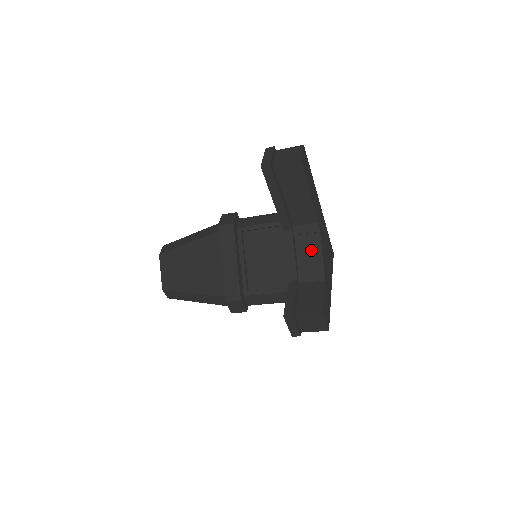
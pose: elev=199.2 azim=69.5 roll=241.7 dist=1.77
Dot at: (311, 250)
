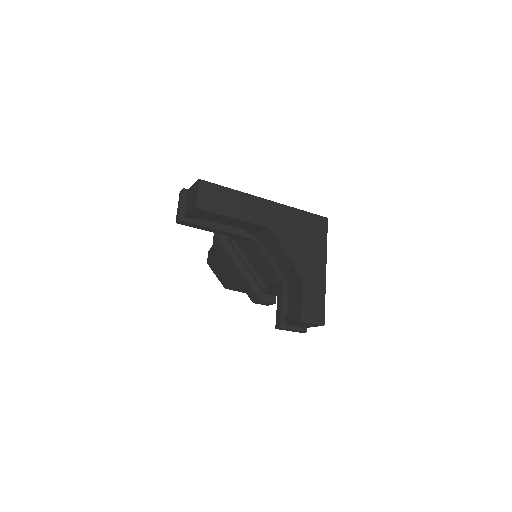
Dot at: (279, 252)
